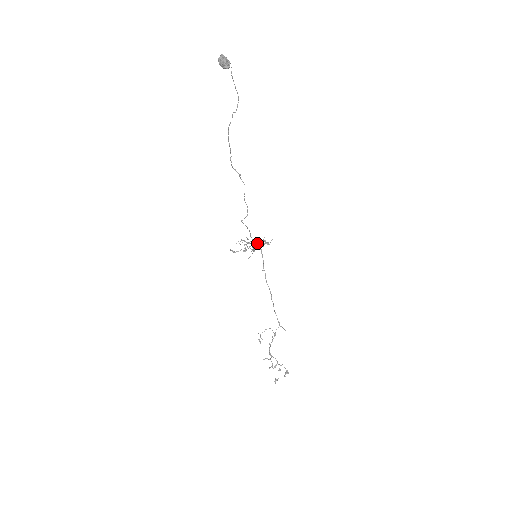
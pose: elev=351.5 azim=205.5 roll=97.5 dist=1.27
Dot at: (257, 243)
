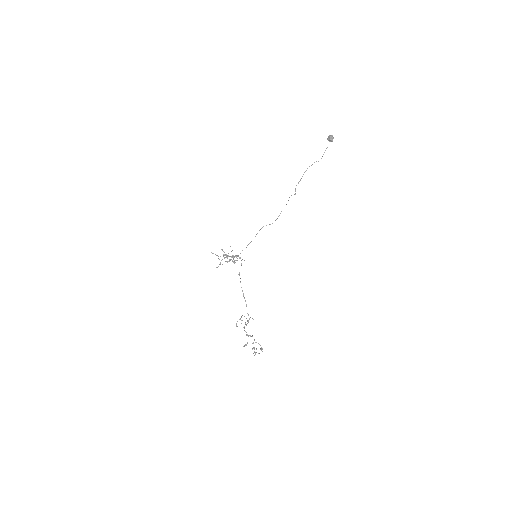
Dot at: (235, 256)
